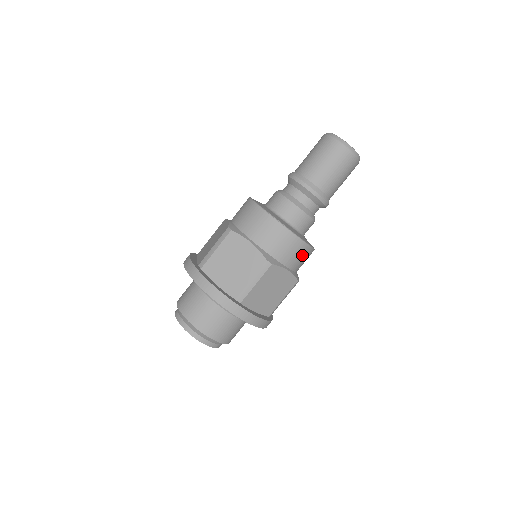
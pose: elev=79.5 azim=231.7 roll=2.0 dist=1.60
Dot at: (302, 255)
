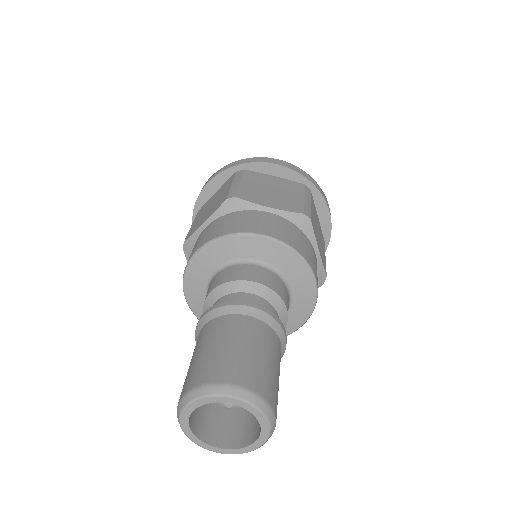
Dot at: occluded
